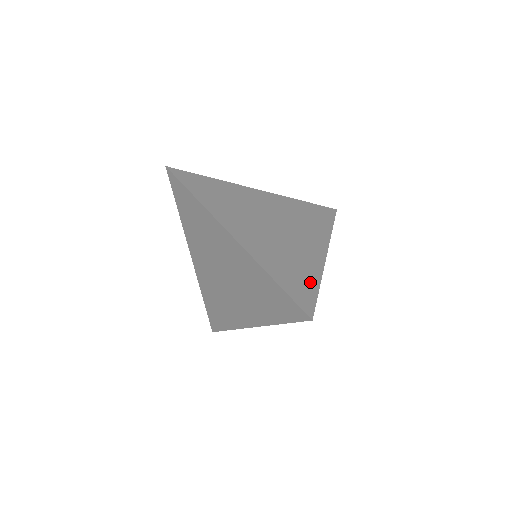
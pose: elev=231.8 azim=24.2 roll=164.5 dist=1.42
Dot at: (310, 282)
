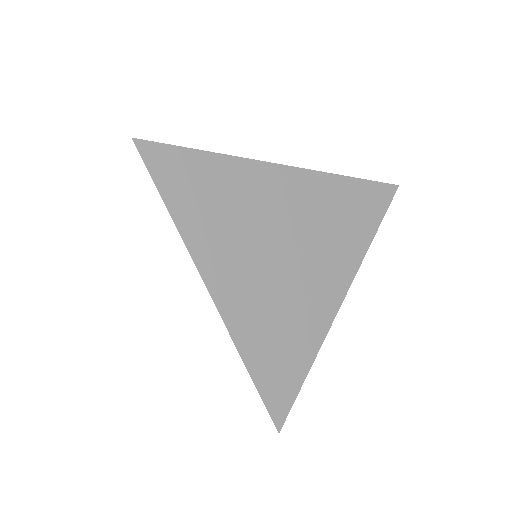
Dot at: (299, 363)
